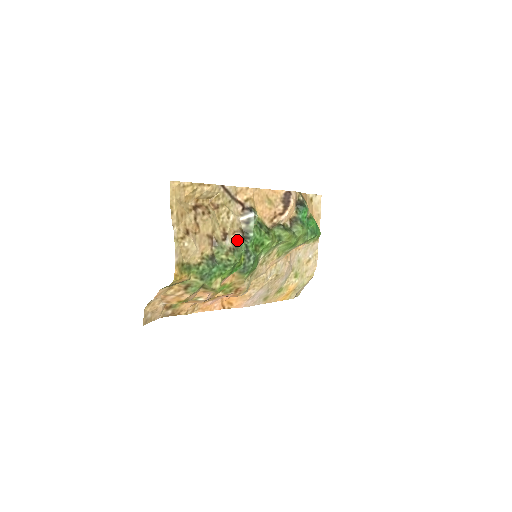
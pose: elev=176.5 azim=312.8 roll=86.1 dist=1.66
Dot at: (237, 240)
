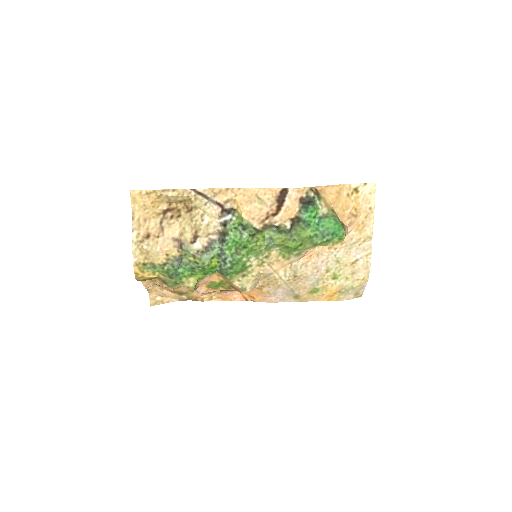
Dot at: (210, 243)
